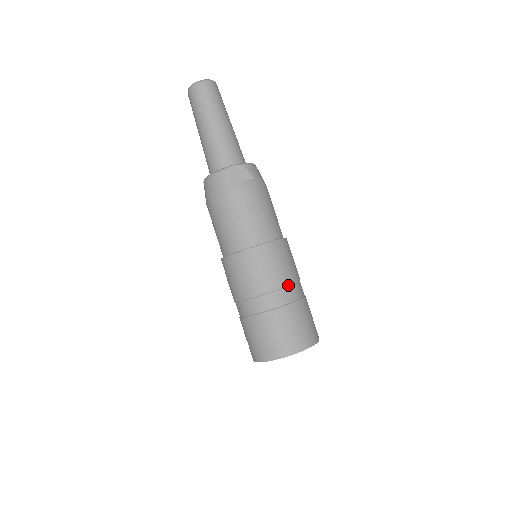
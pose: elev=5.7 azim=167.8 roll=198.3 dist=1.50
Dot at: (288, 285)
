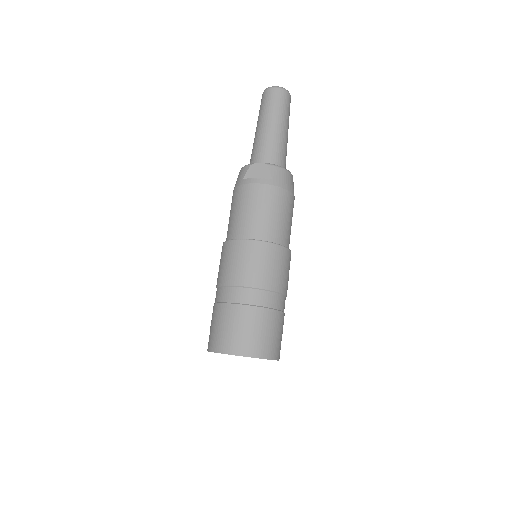
Dot at: (255, 287)
